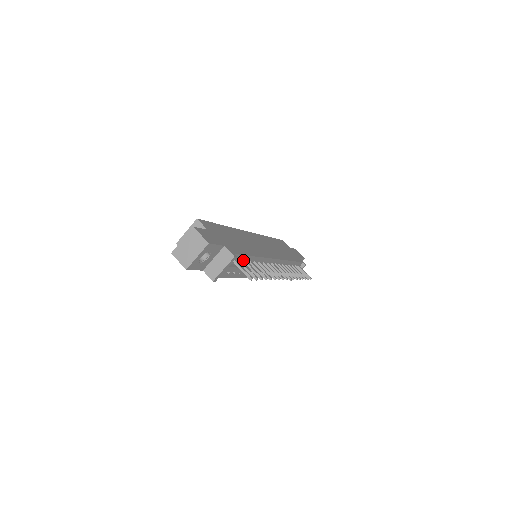
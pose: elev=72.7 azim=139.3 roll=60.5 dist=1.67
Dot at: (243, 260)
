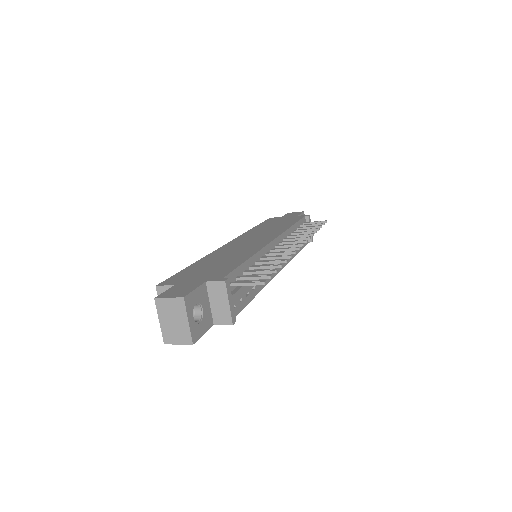
Dot at: (241, 274)
